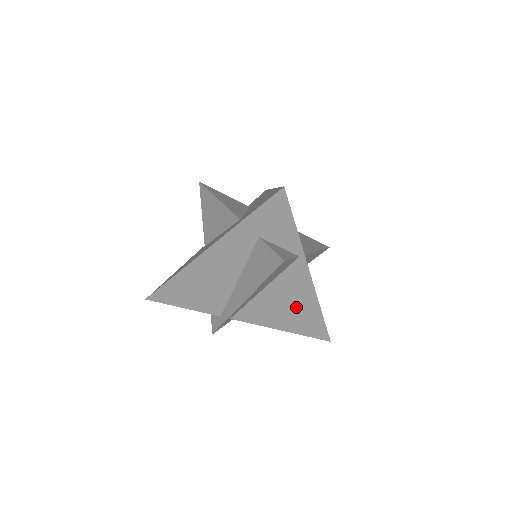
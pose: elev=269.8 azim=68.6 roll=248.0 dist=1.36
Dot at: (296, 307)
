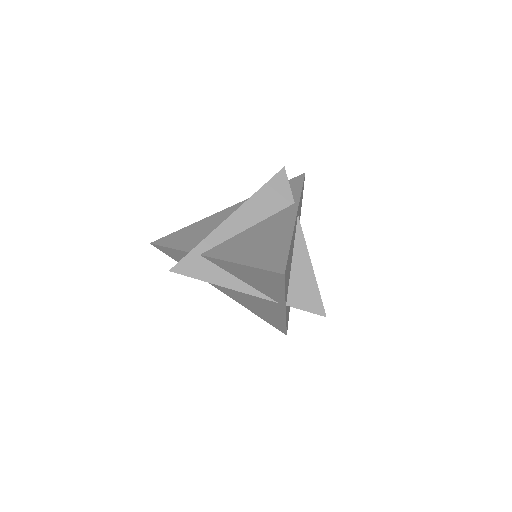
Dot at: (269, 240)
